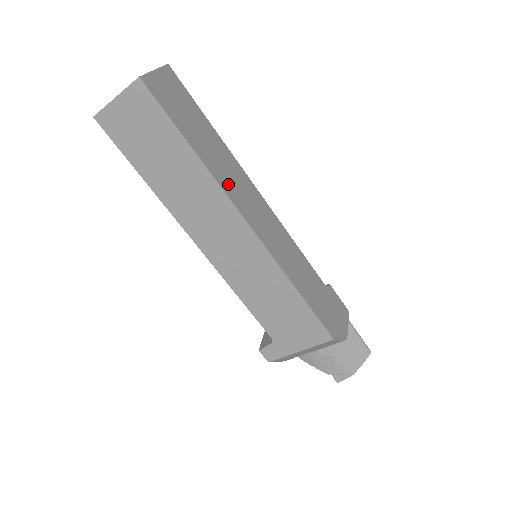
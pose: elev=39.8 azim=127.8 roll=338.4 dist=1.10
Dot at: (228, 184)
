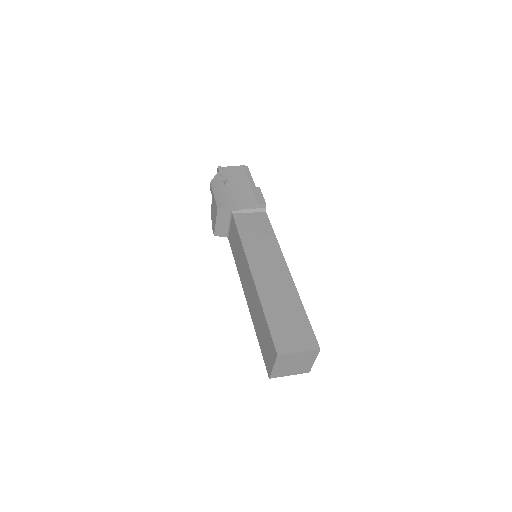
Dot at: occluded
